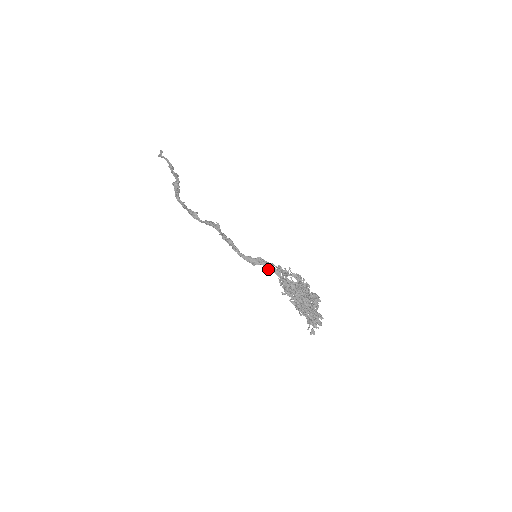
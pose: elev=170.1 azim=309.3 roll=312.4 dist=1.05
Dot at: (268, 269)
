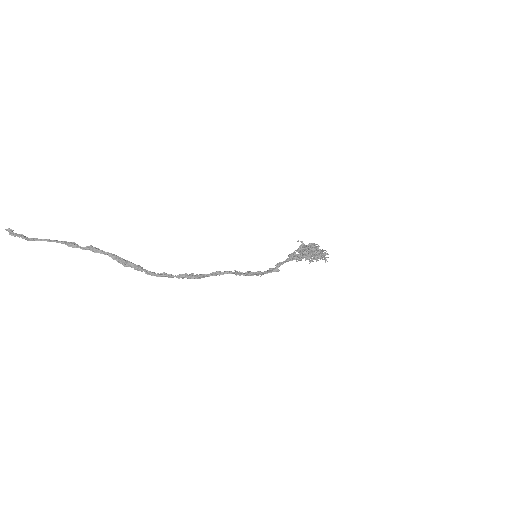
Dot at: occluded
